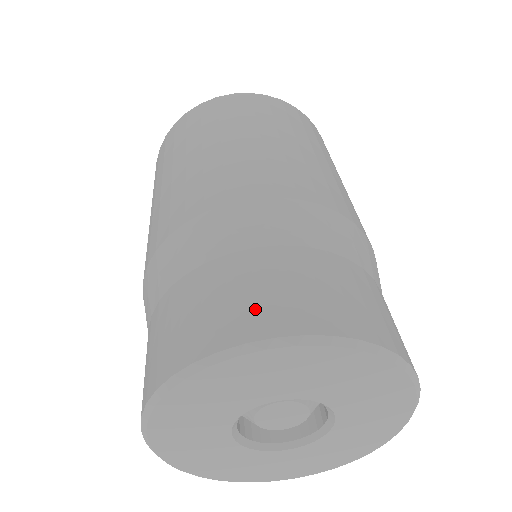
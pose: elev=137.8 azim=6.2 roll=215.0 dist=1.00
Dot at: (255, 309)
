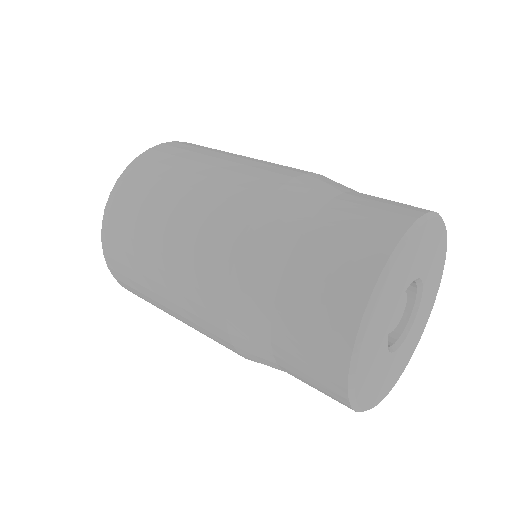
Dot at: (404, 205)
